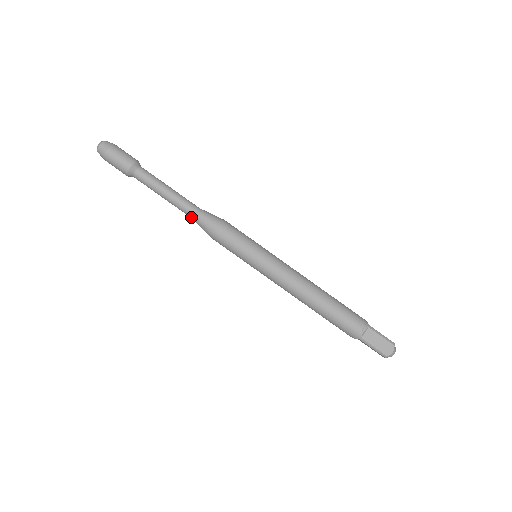
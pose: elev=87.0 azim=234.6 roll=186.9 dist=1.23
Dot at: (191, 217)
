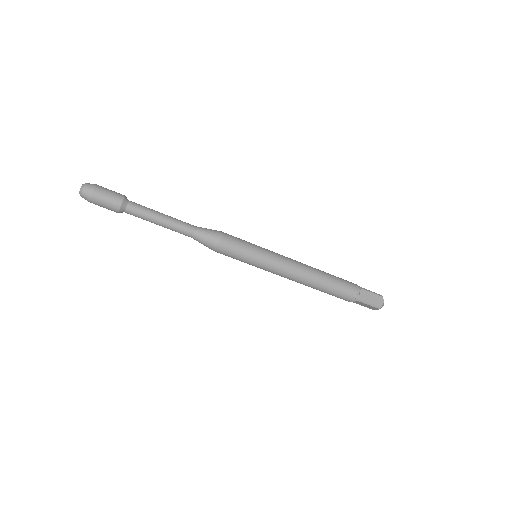
Dot at: (191, 236)
